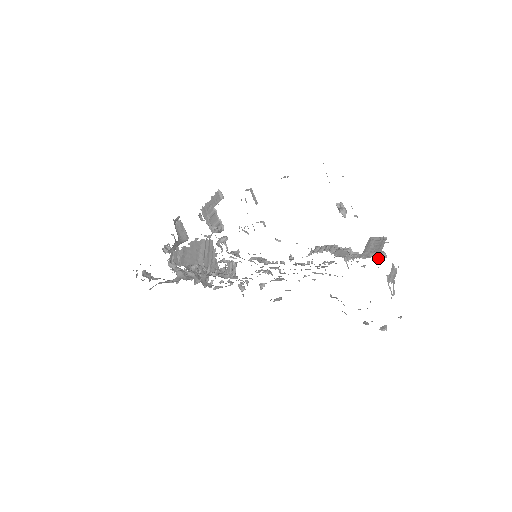
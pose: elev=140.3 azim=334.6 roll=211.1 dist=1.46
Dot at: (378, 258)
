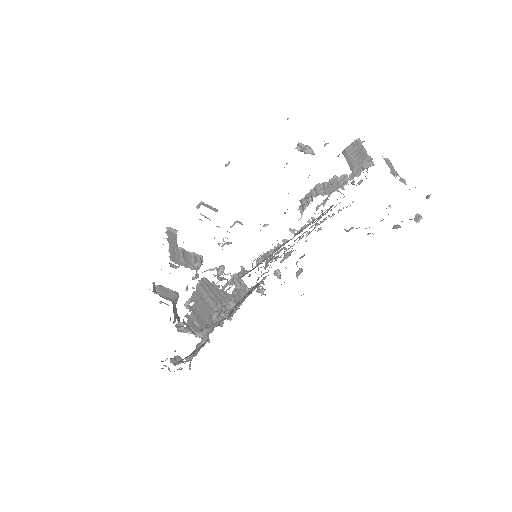
Dot at: (373, 164)
